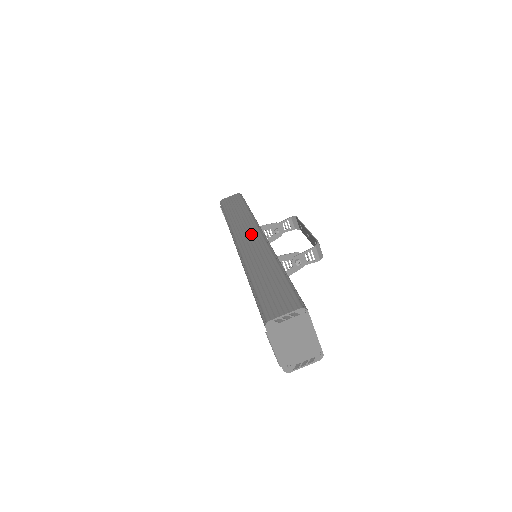
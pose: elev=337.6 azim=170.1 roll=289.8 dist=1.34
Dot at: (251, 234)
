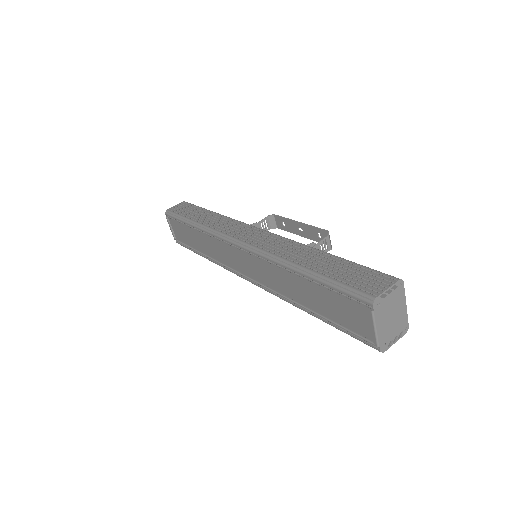
Dot at: (252, 232)
